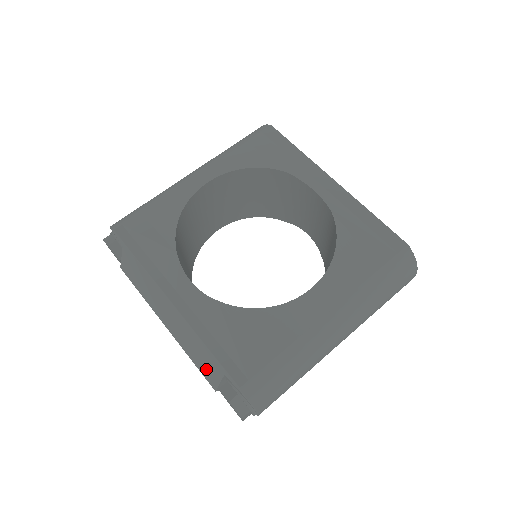
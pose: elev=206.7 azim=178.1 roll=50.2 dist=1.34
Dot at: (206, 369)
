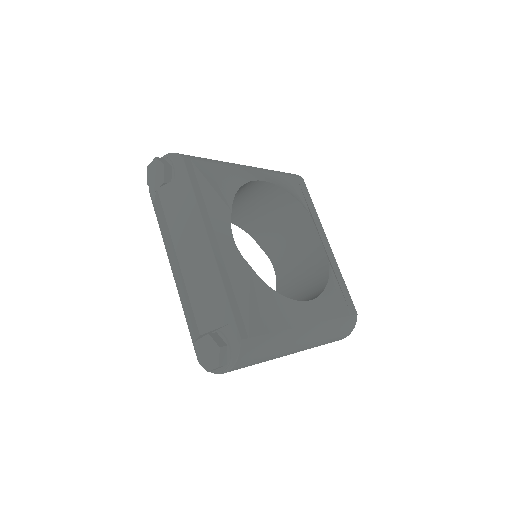
Dot at: (206, 312)
